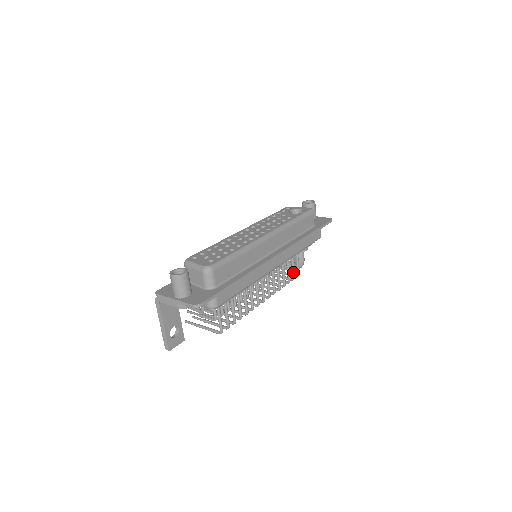
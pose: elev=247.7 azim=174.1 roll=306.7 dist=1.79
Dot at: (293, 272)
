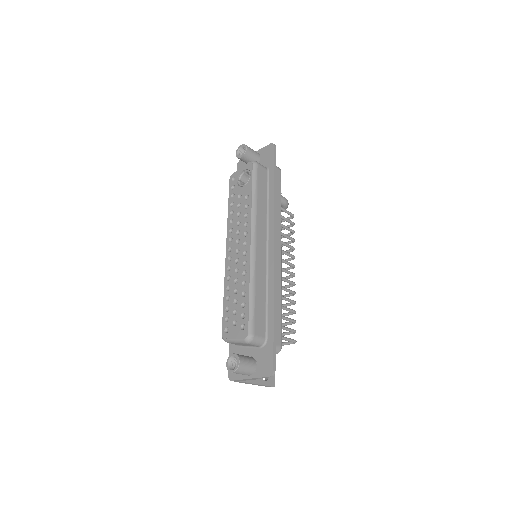
Dot at: (289, 222)
